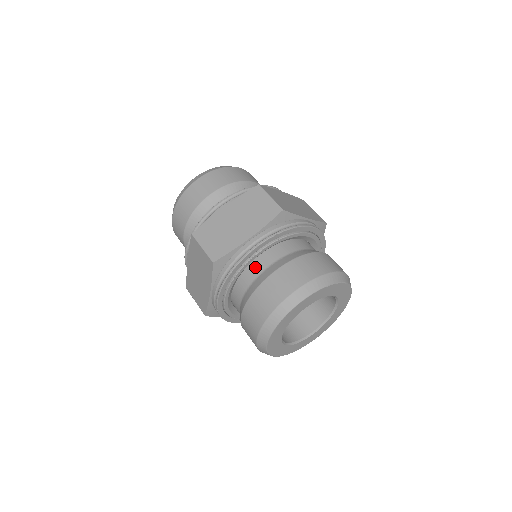
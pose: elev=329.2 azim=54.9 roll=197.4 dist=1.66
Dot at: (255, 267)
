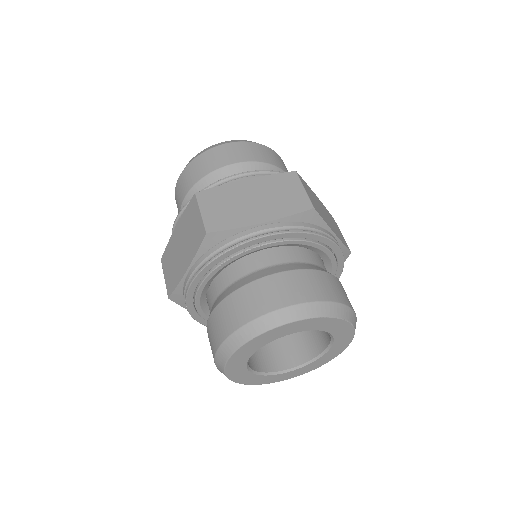
Dot at: (253, 261)
